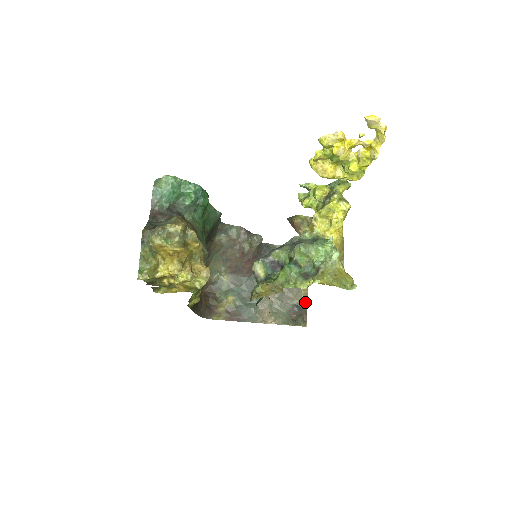
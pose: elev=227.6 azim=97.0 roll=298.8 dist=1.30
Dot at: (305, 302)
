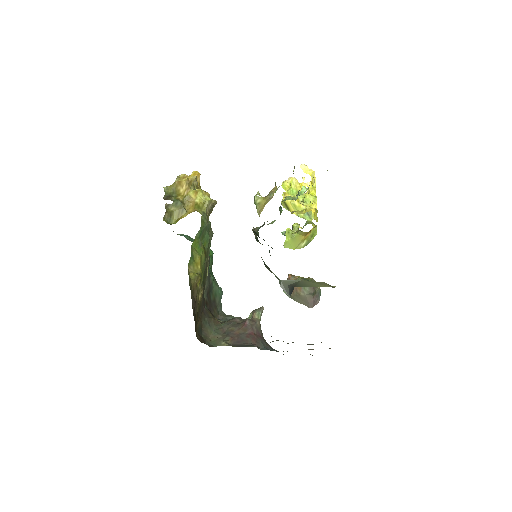
Dot at: occluded
